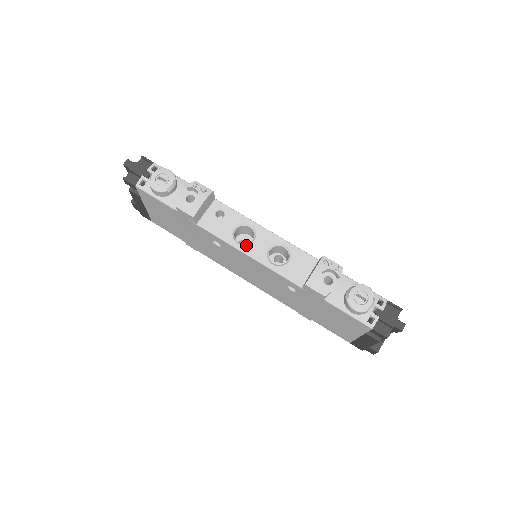
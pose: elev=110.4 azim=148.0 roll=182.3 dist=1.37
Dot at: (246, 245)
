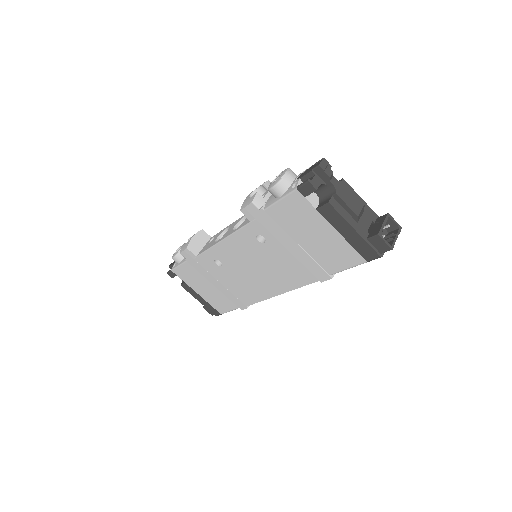
Dot at: (221, 238)
